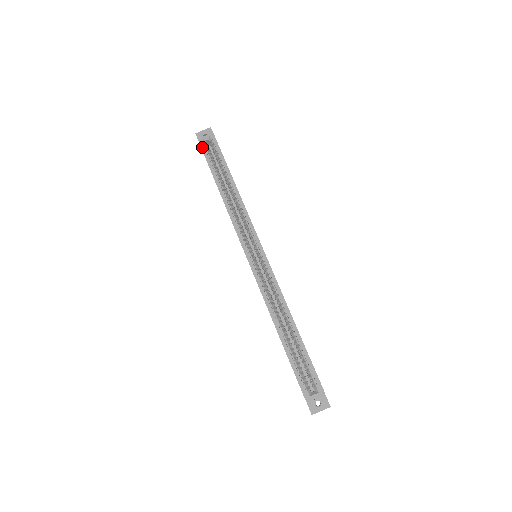
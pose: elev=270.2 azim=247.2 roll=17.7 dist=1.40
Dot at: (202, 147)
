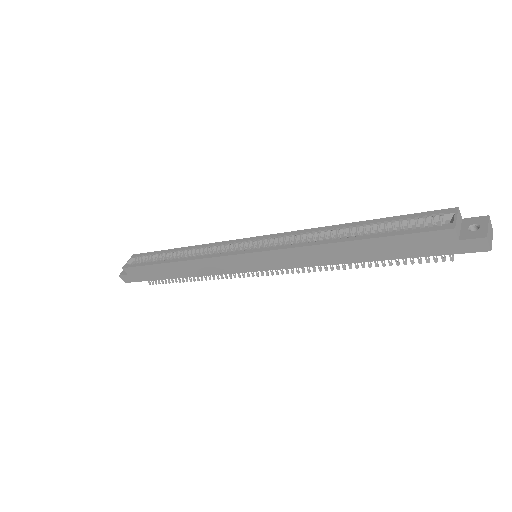
Dot at: (130, 266)
